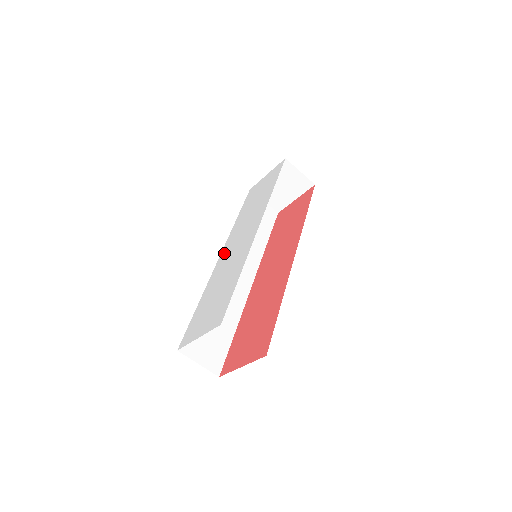
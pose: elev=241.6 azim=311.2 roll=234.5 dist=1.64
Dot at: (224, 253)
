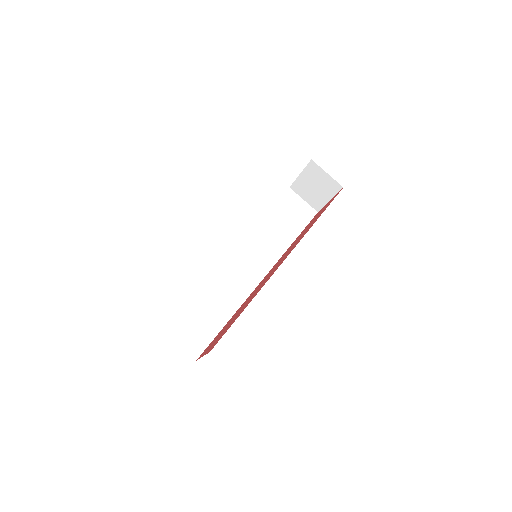
Dot at: occluded
